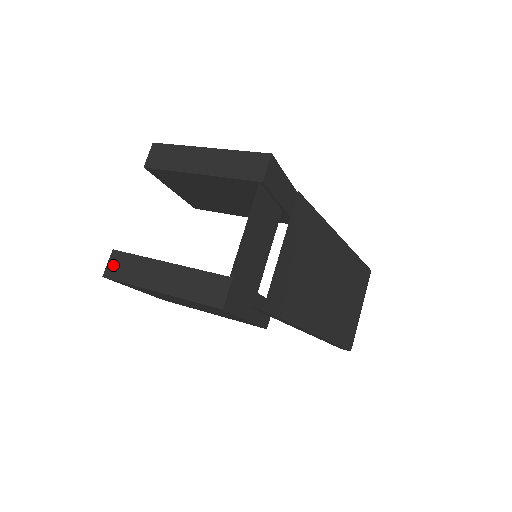
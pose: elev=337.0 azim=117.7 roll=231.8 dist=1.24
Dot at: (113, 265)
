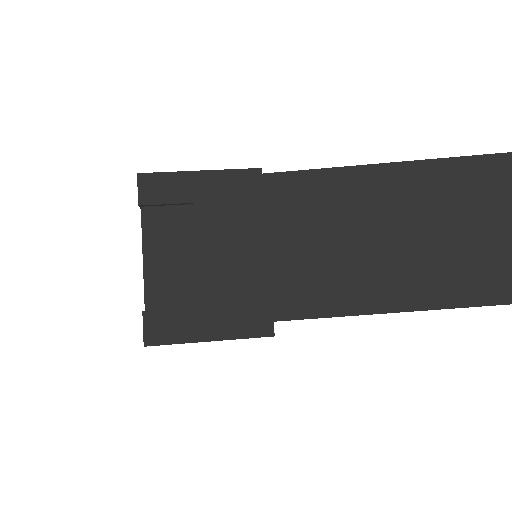
Dot at: occluded
